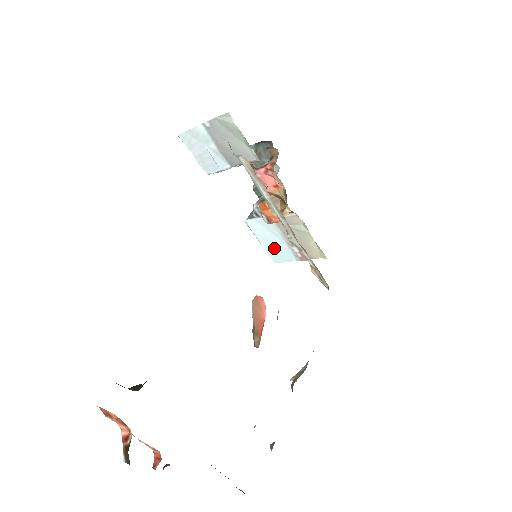
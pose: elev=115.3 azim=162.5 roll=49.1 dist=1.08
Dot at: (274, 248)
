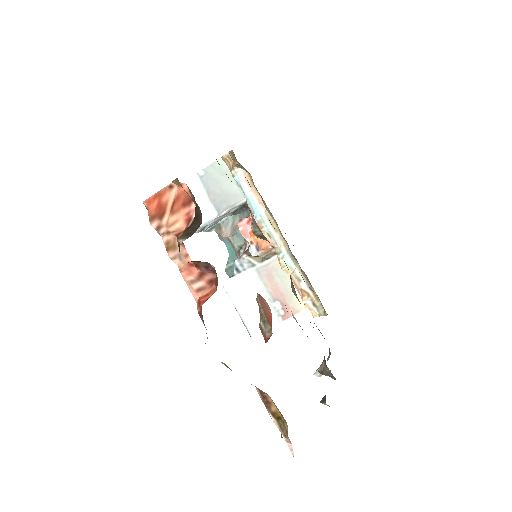
Dot at: (253, 312)
